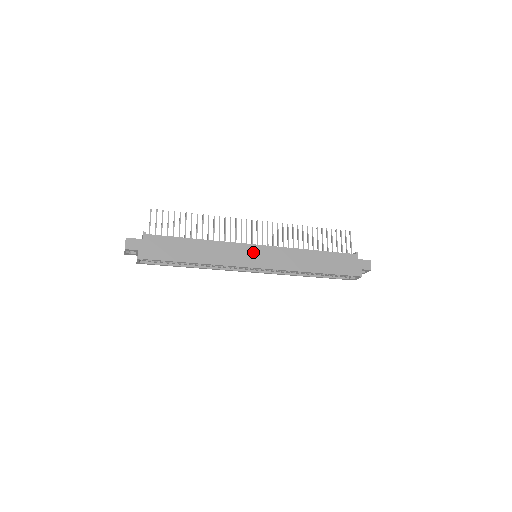
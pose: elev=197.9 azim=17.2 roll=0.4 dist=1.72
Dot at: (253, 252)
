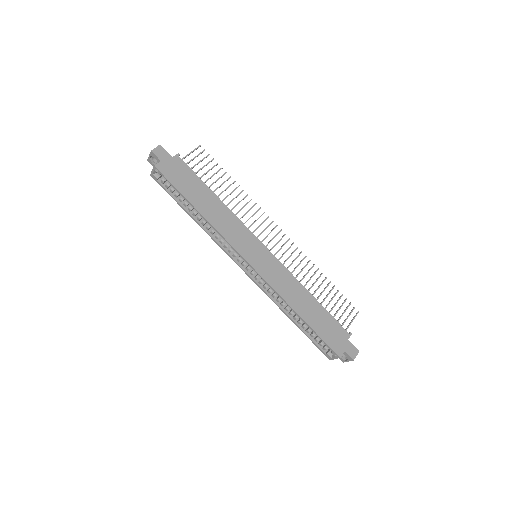
Dot at: (256, 248)
